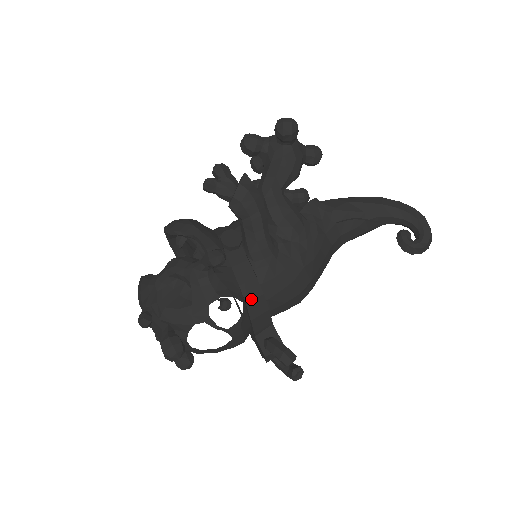
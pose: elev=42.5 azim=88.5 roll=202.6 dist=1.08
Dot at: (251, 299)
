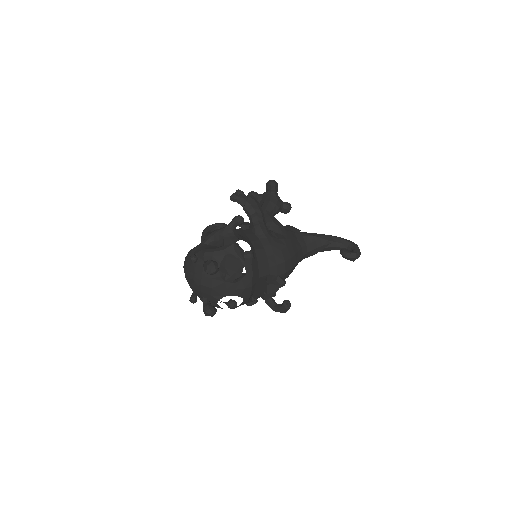
Dot at: (257, 249)
